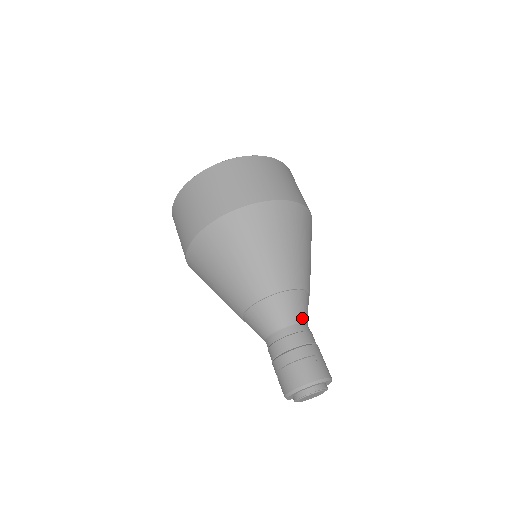
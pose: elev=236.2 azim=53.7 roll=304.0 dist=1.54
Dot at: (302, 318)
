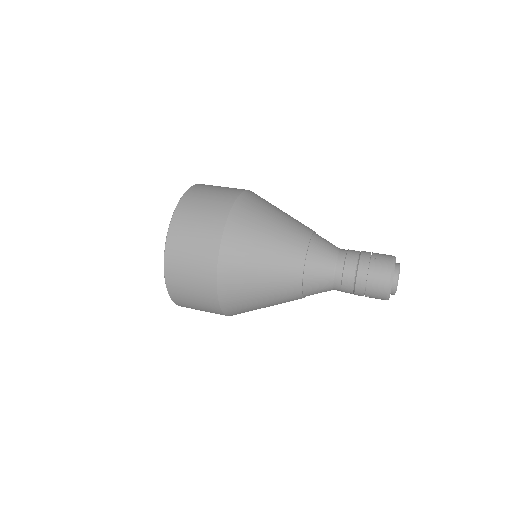
Dot at: (334, 250)
